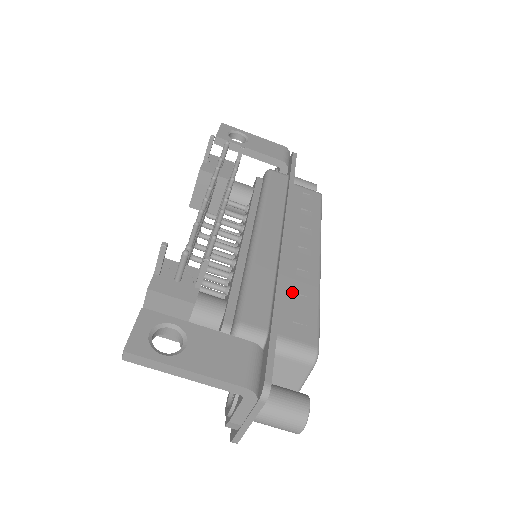
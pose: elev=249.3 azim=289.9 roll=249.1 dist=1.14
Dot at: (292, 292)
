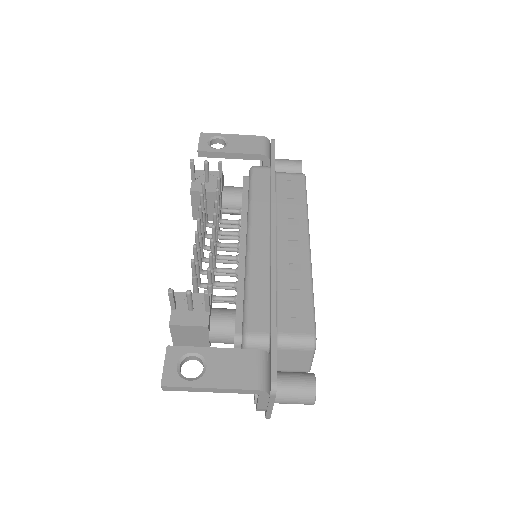
Dot at: (287, 289)
